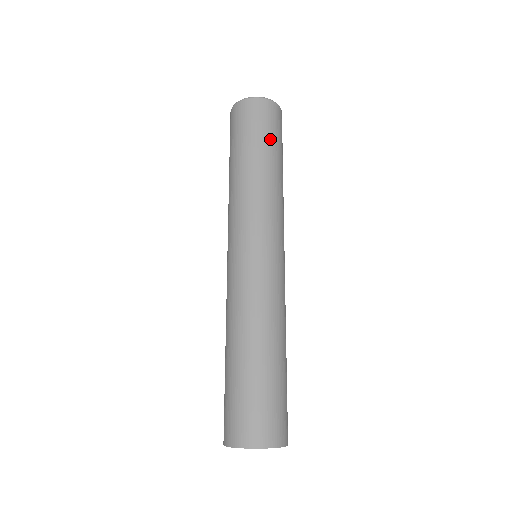
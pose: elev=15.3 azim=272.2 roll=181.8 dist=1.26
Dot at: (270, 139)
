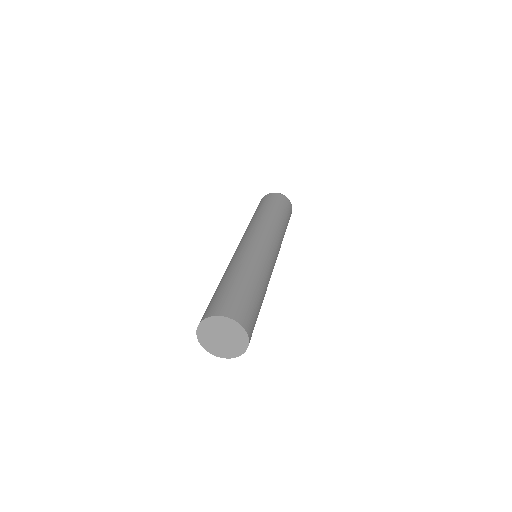
Dot at: (264, 204)
